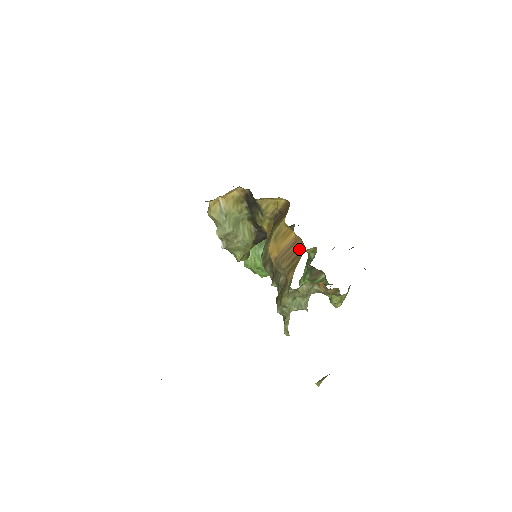
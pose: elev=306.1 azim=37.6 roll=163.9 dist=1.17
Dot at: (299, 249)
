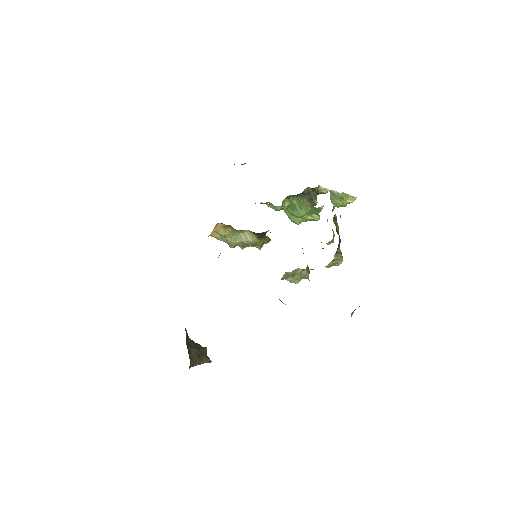
Dot at: occluded
